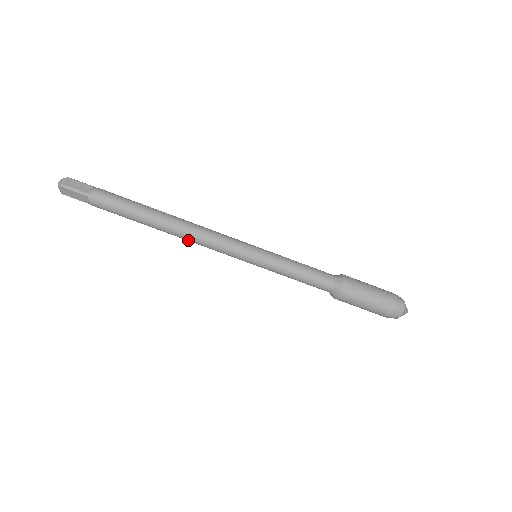
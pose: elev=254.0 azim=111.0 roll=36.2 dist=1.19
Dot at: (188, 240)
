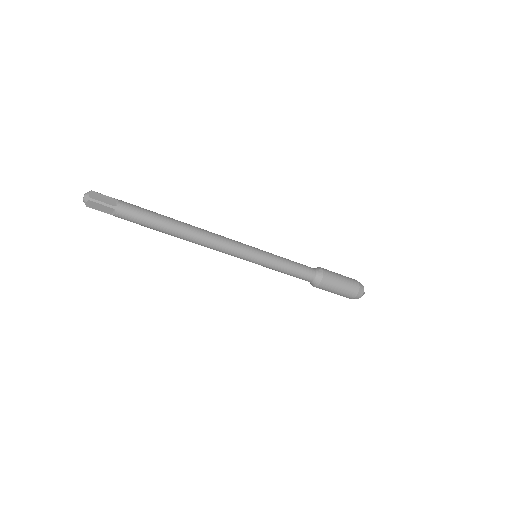
Dot at: occluded
